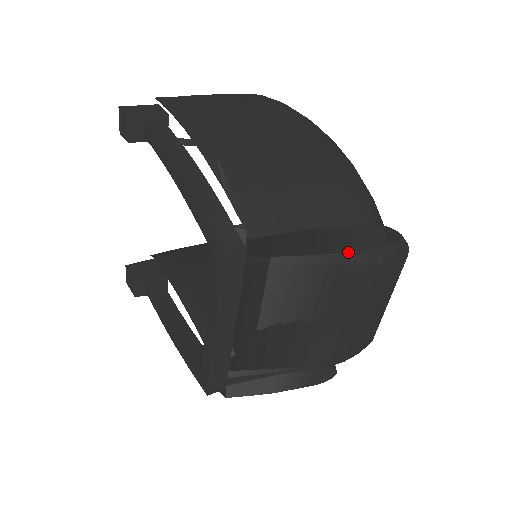
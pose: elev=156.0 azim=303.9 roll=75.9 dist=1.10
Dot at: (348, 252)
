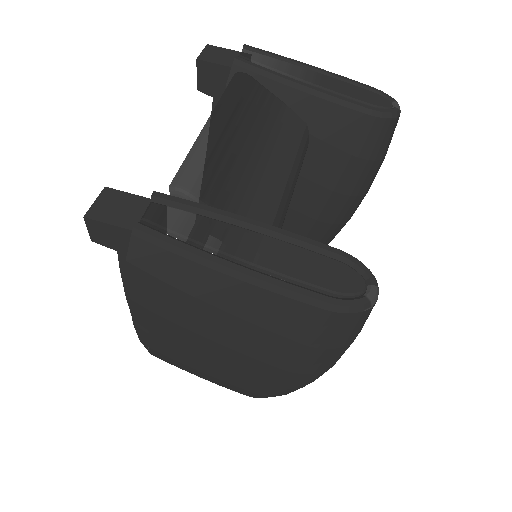
Dot at: occluded
